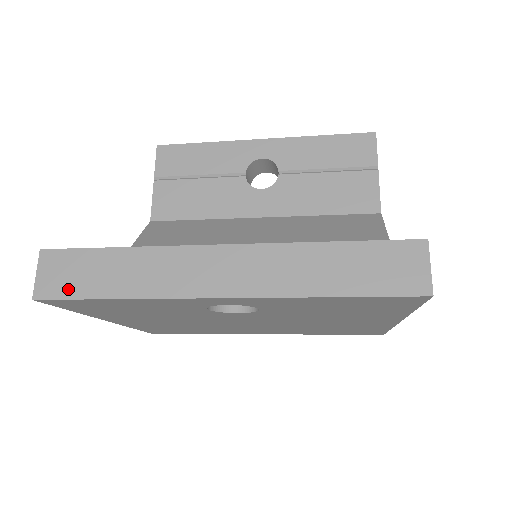
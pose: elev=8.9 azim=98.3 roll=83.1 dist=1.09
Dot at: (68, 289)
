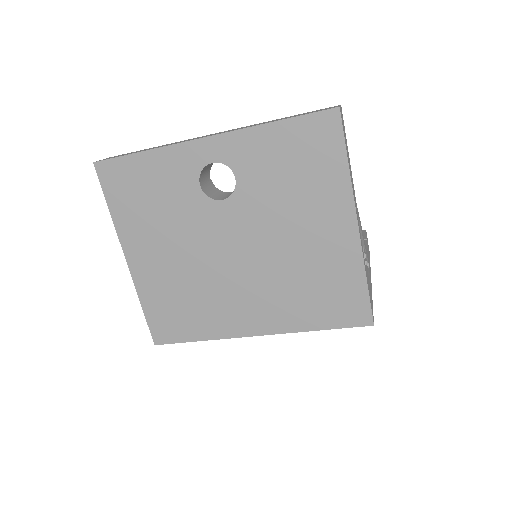
Dot at: (117, 157)
